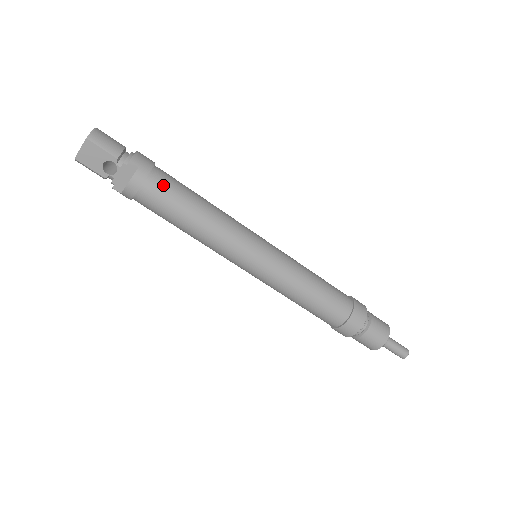
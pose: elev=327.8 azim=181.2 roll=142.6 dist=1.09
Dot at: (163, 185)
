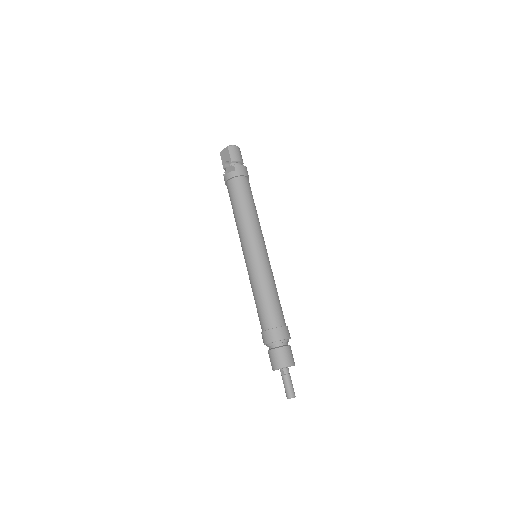
Dot at: (239, 185)
